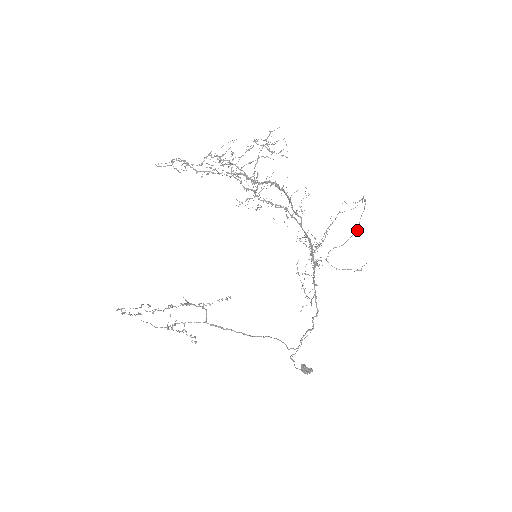
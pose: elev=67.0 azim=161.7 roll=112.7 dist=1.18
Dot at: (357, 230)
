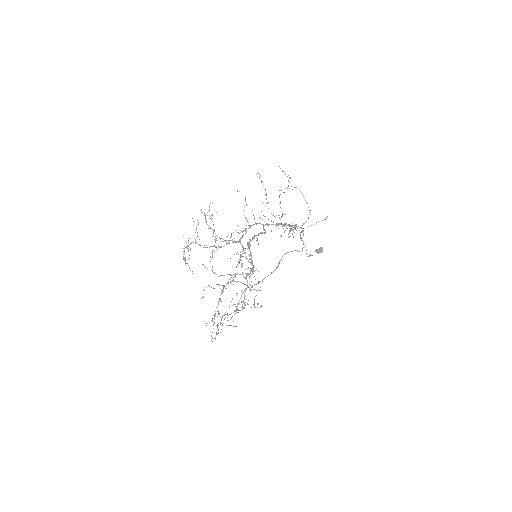
Dot at: occluded
